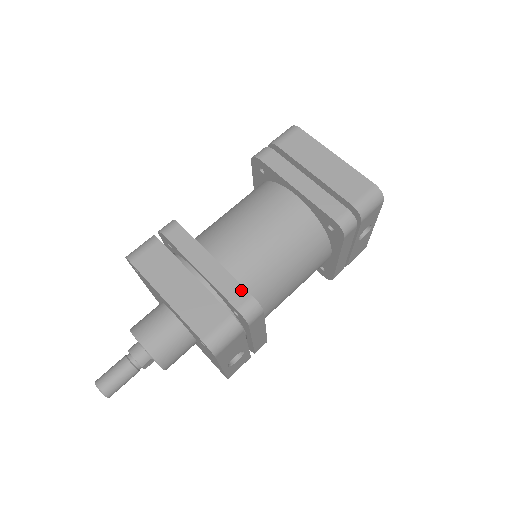
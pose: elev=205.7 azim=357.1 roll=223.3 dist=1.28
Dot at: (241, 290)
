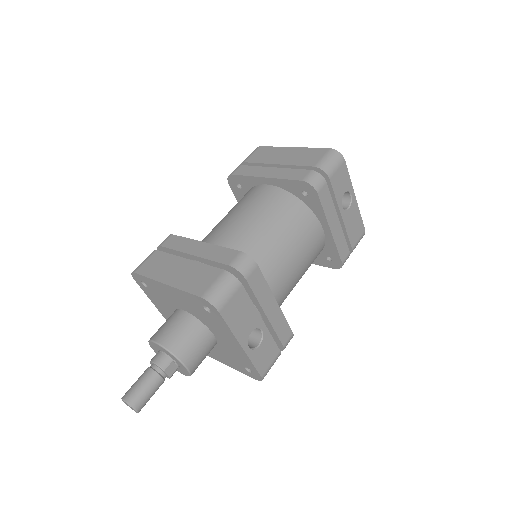
Dot at: (230, 252)
